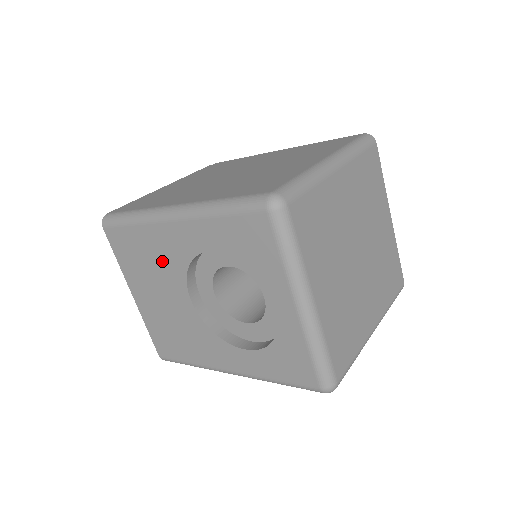
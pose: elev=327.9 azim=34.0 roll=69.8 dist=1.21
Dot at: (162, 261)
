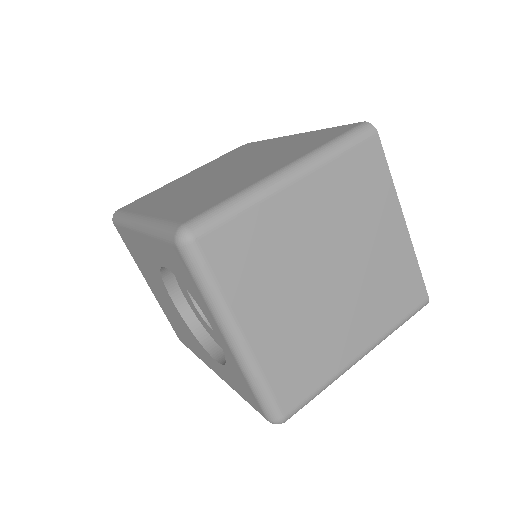
Dot at: (148, 264)
